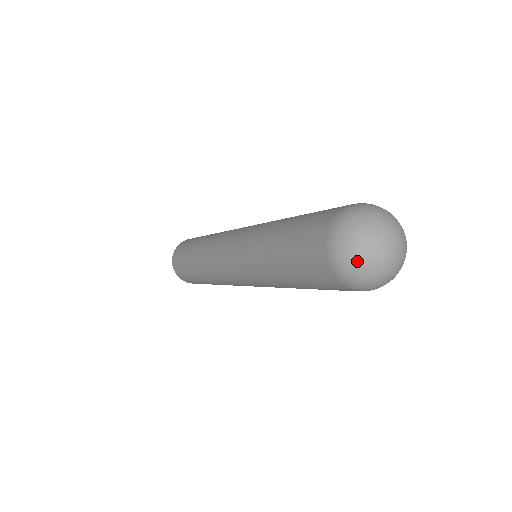
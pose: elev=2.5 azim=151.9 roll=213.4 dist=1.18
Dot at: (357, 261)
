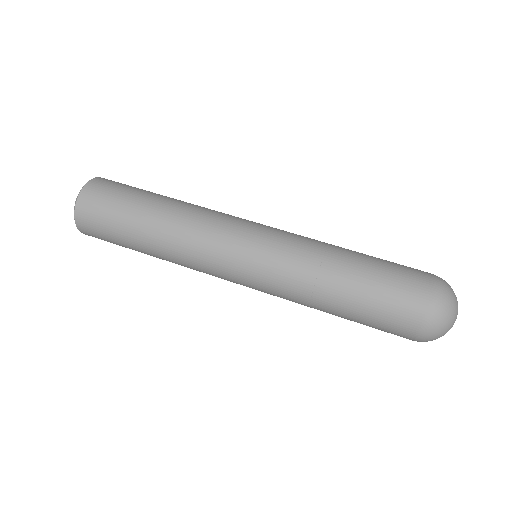
Dot at: (444, 330)
